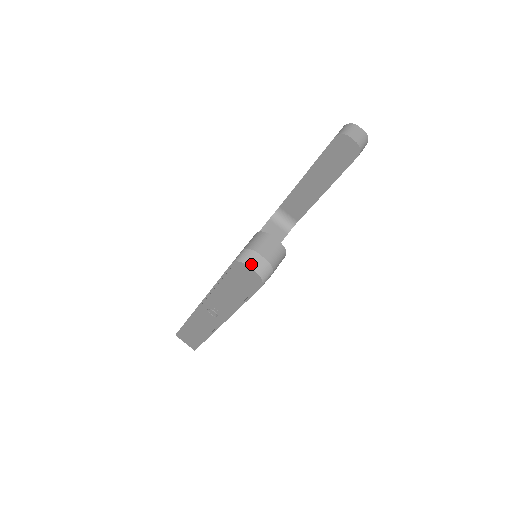
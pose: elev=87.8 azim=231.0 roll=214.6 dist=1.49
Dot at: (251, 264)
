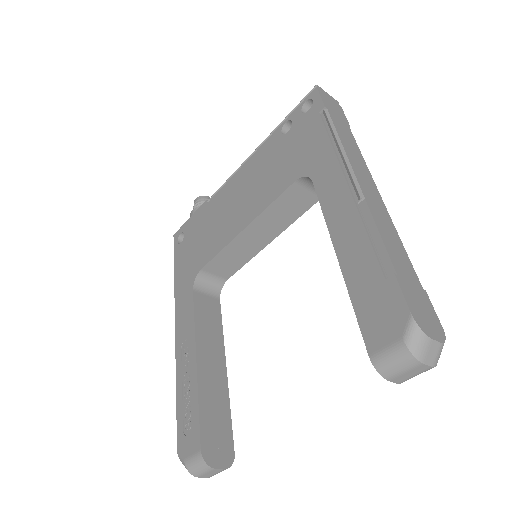
Dot at: occluded
